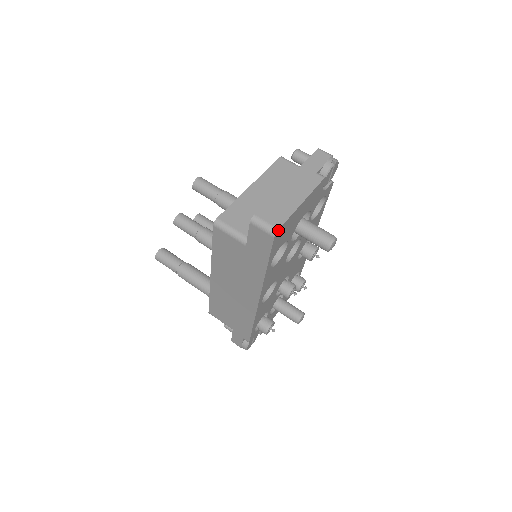
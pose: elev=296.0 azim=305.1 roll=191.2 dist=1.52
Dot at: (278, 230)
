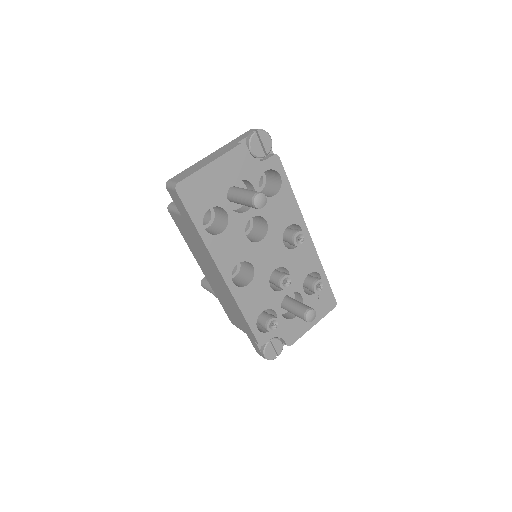
Dot at: (178, 184)
